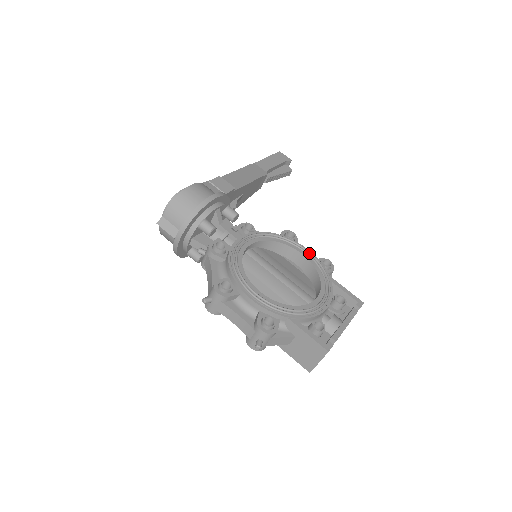
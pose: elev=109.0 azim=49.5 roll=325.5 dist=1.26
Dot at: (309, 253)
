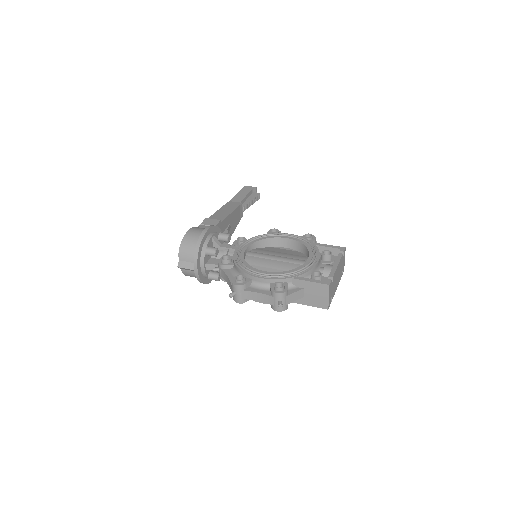
Dot at: (291, 235)
